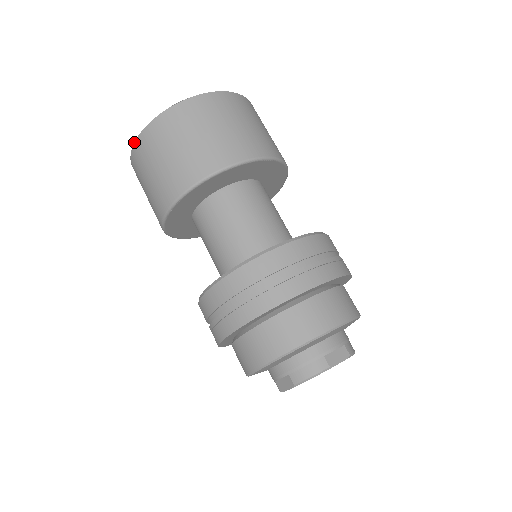
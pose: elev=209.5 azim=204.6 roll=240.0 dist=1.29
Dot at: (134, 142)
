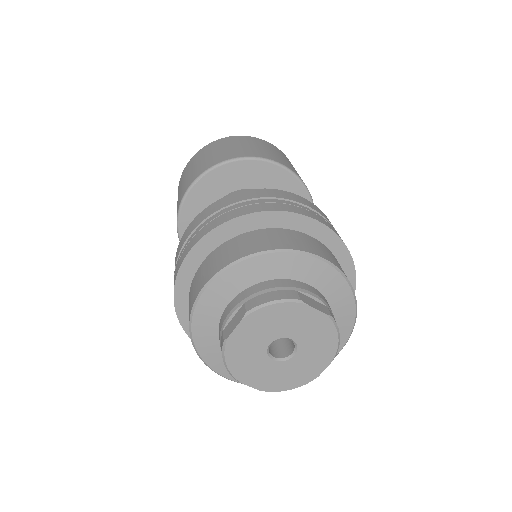
Dot at: (191, 158)
